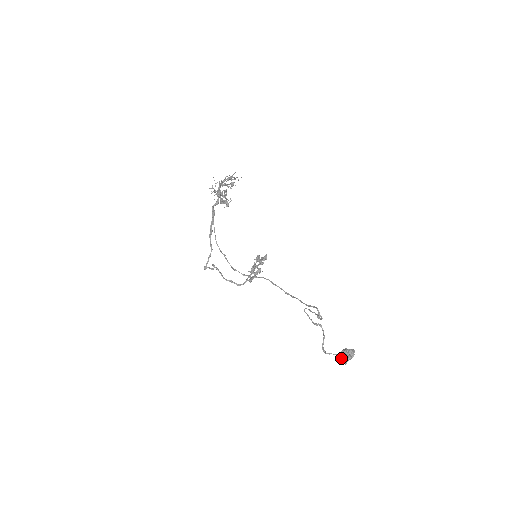
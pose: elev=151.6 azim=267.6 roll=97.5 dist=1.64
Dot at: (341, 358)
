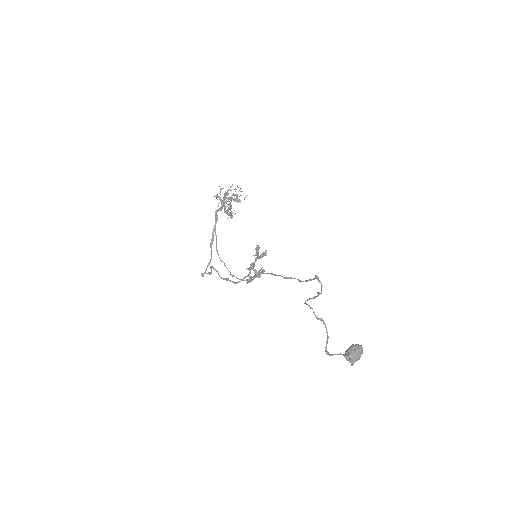
Dot at: (347, 355)
